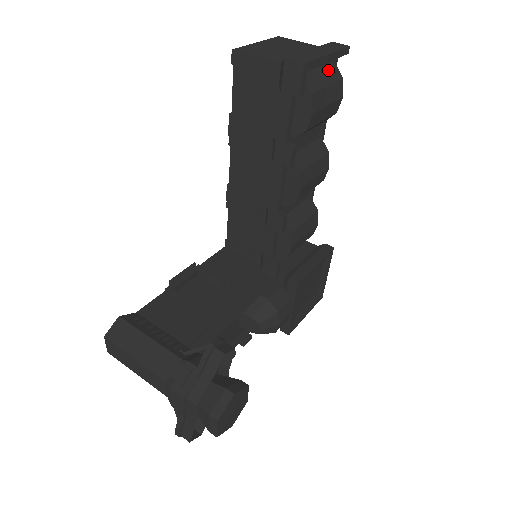
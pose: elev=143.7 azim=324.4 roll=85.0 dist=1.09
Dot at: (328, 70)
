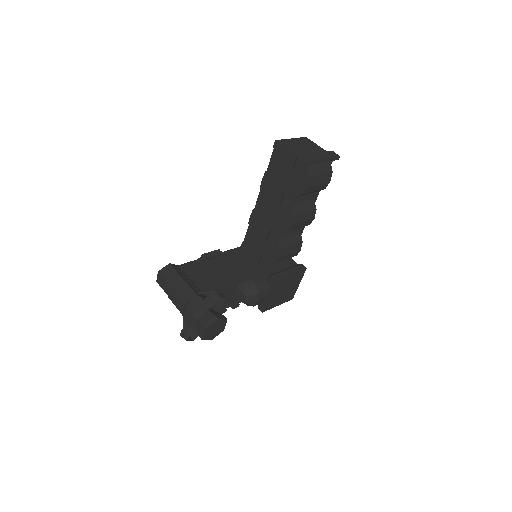
Dot at: (324, 165)
